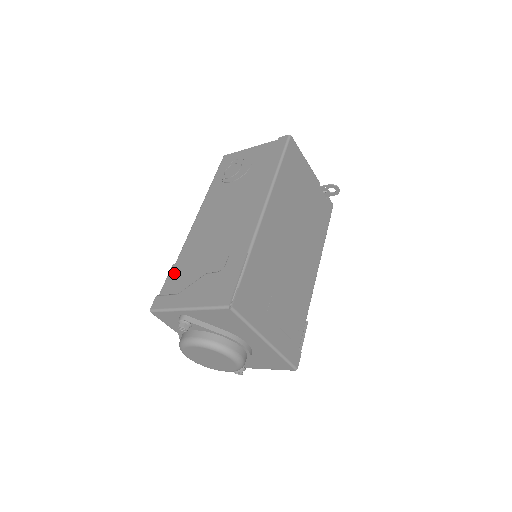
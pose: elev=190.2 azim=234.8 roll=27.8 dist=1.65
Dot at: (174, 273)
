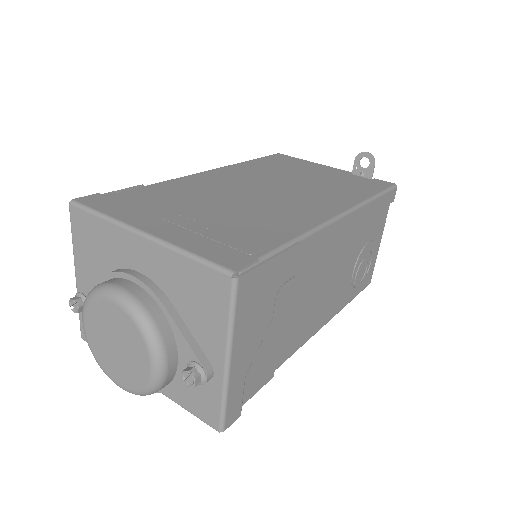
Dot at: occluded
